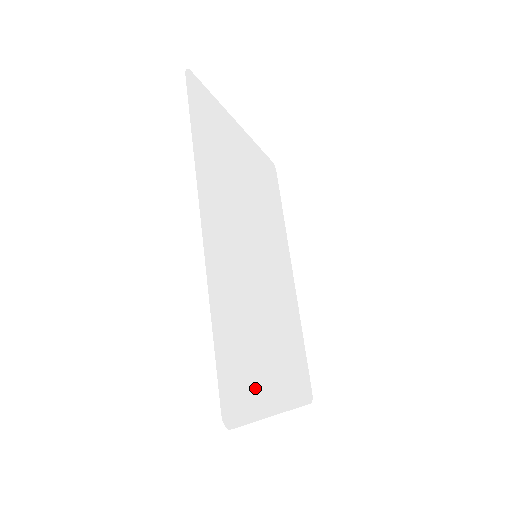
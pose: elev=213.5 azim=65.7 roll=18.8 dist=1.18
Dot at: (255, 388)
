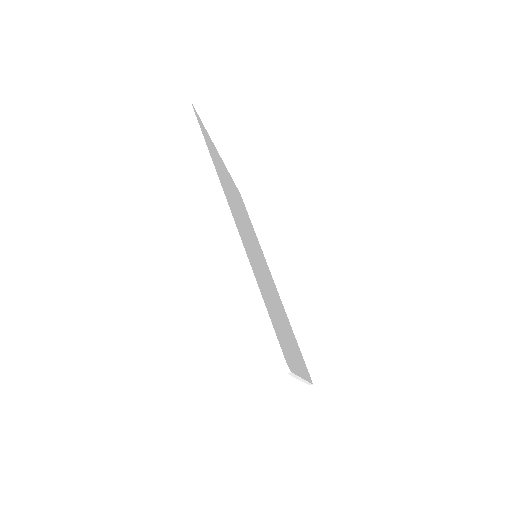
Dot at: (289, 351)
